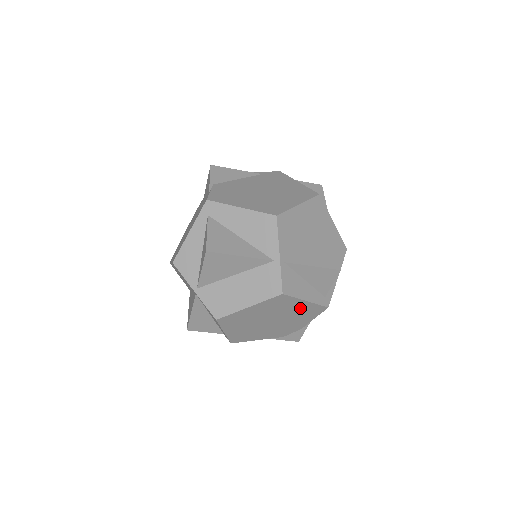
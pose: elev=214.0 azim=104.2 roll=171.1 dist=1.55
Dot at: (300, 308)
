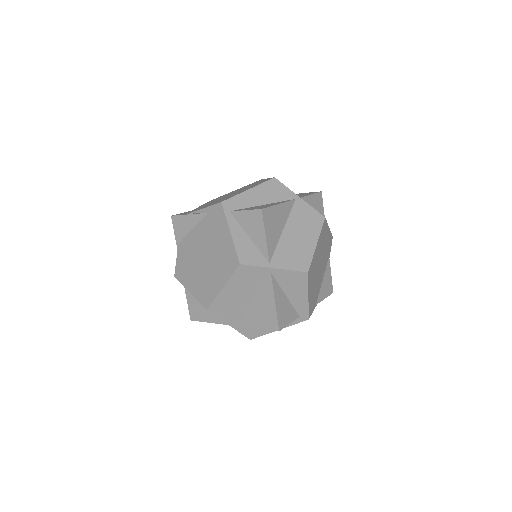
Dot at: occluded
